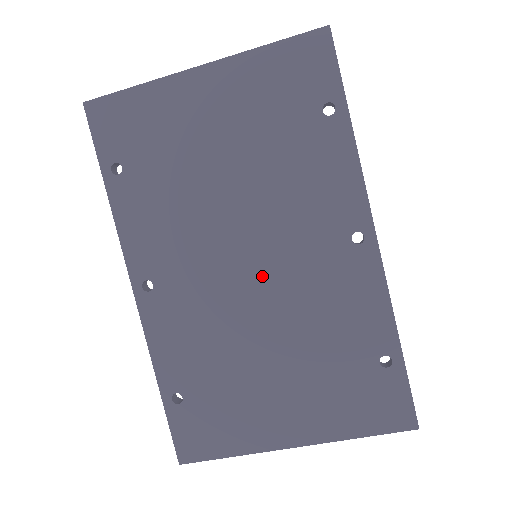
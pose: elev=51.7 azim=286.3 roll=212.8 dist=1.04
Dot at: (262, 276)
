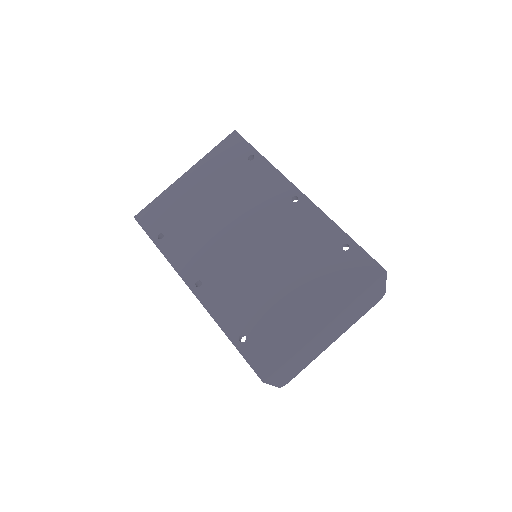
Dot at: (257, 243)
